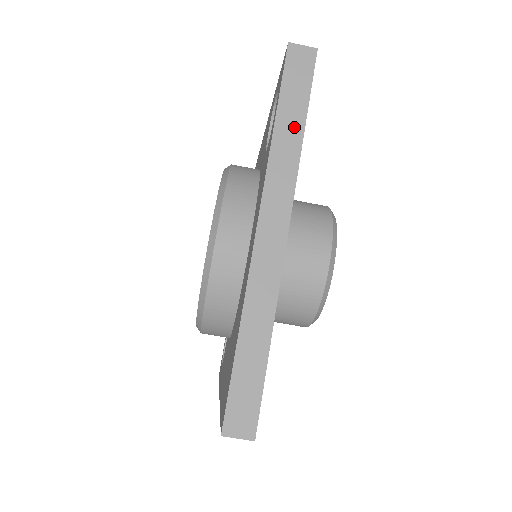
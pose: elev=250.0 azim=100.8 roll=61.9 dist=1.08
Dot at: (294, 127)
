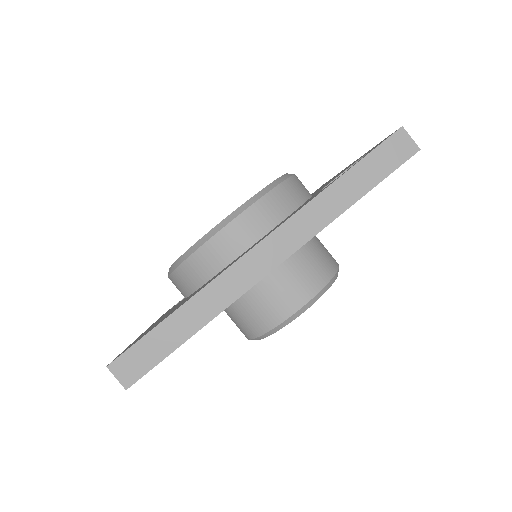
Dot at: (349, 195)
